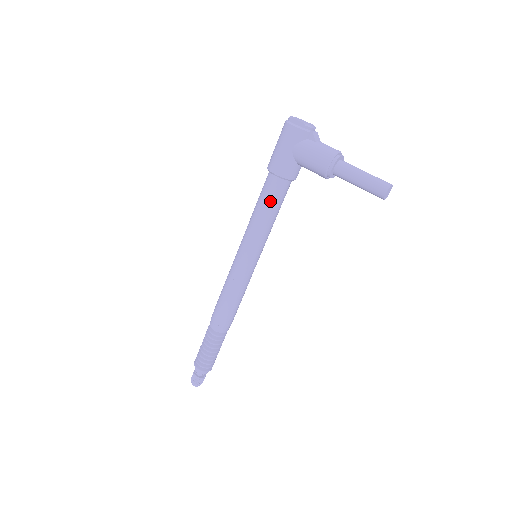
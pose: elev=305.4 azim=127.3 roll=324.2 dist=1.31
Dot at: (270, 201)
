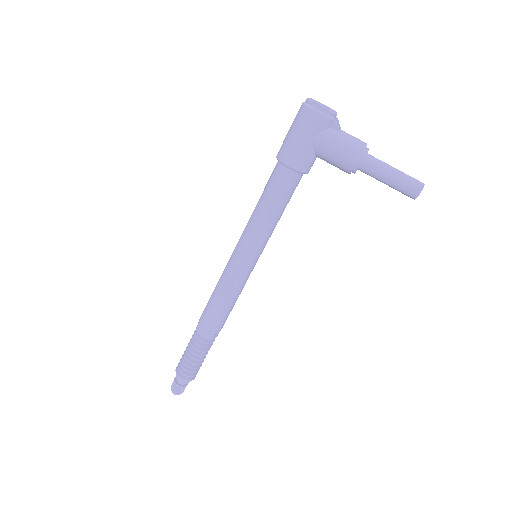
Dot at: (280, 197)
